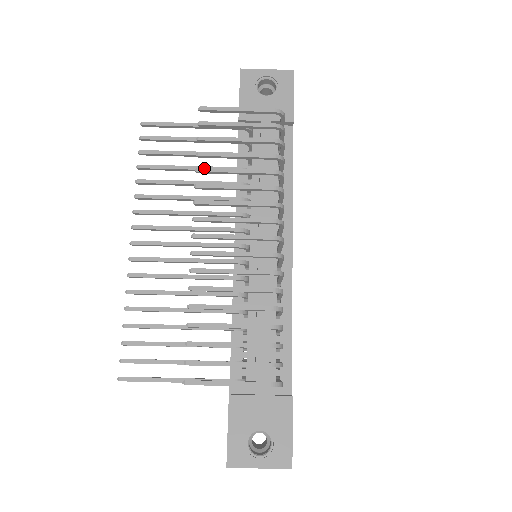
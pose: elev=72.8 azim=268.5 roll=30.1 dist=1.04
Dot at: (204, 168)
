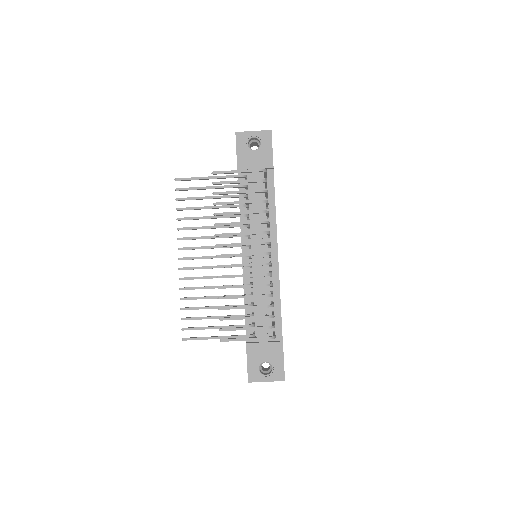
Dot at: (219, 213)
